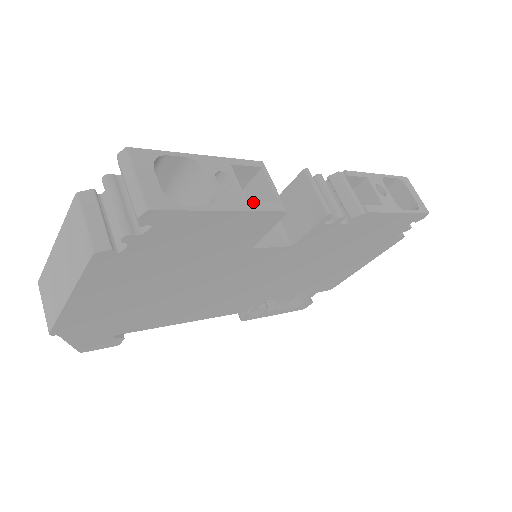
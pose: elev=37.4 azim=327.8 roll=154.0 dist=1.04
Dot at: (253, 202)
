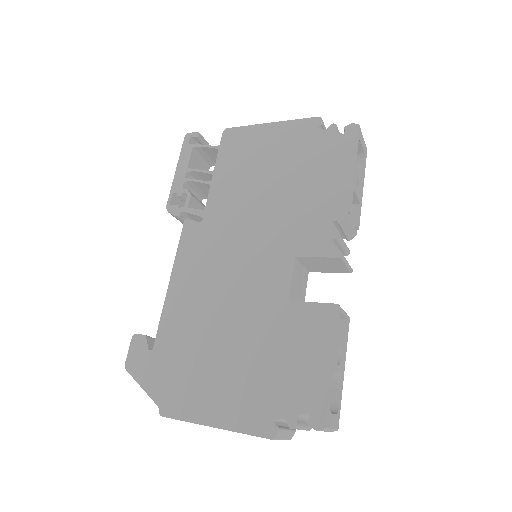
Dot at: (345, 344)
